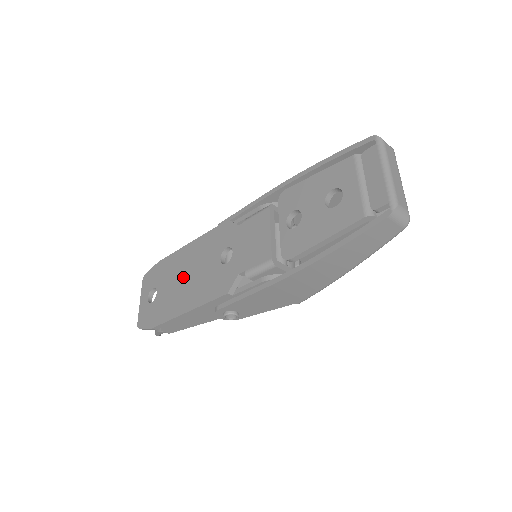
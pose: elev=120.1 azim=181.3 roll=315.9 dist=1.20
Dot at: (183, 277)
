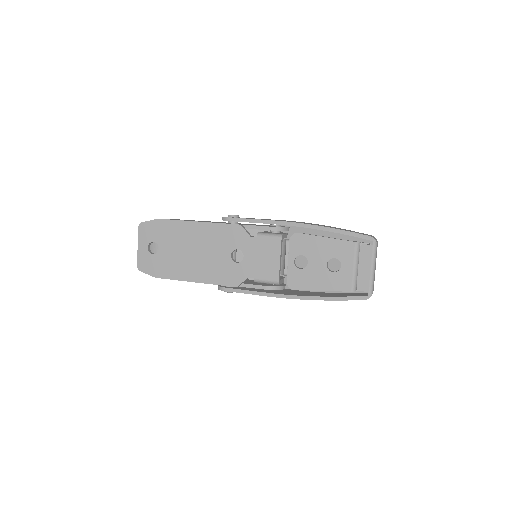
Dot at: (190, 250)
